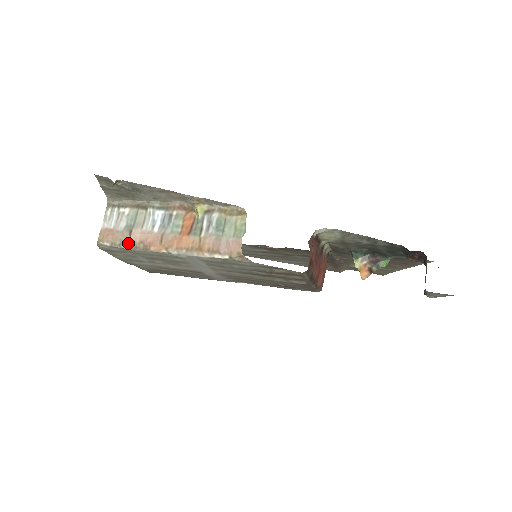
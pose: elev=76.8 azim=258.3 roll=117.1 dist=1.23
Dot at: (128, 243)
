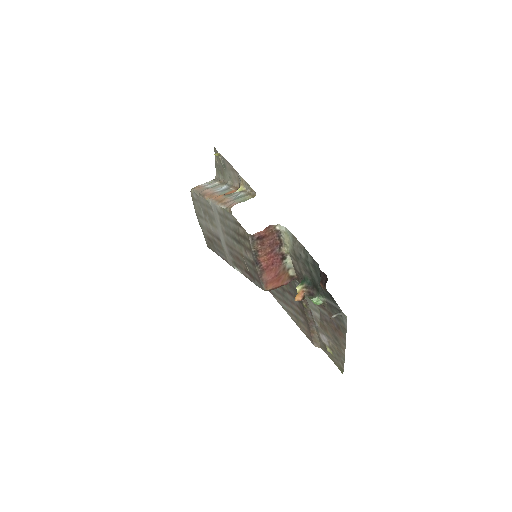
Dot at: (201, 192)
